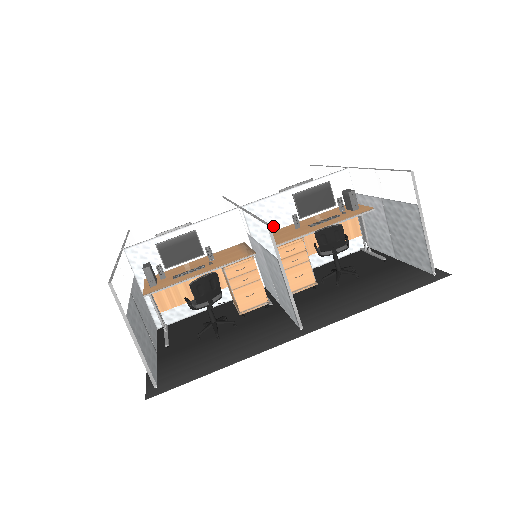
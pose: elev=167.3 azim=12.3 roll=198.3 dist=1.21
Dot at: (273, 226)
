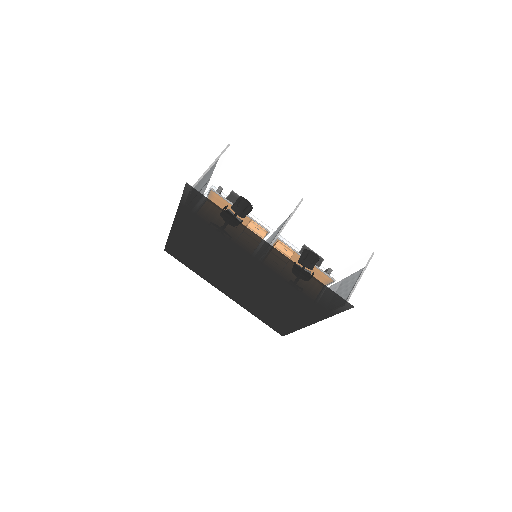
Dot at: occluded
